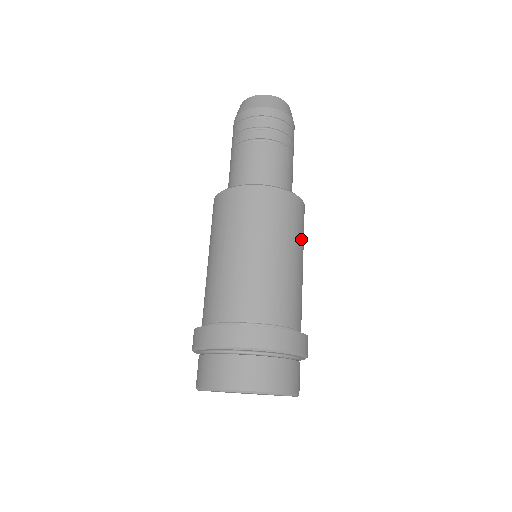
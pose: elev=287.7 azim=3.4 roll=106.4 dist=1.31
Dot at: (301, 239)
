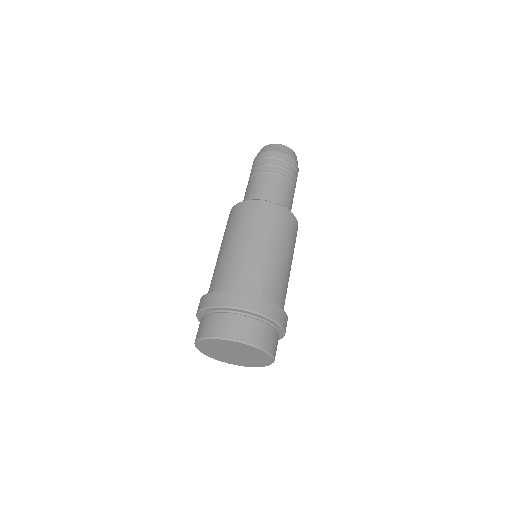
Dot at: (293, 247)
